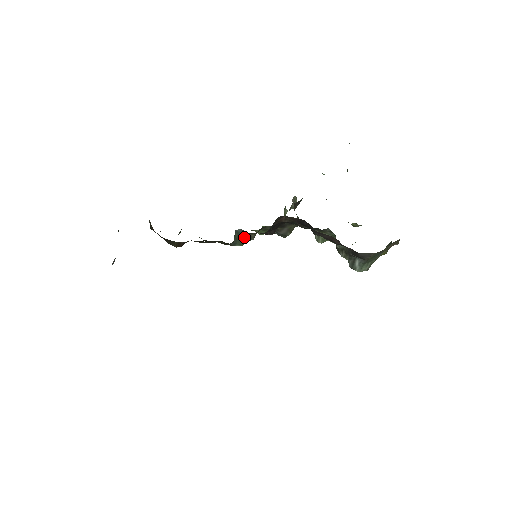
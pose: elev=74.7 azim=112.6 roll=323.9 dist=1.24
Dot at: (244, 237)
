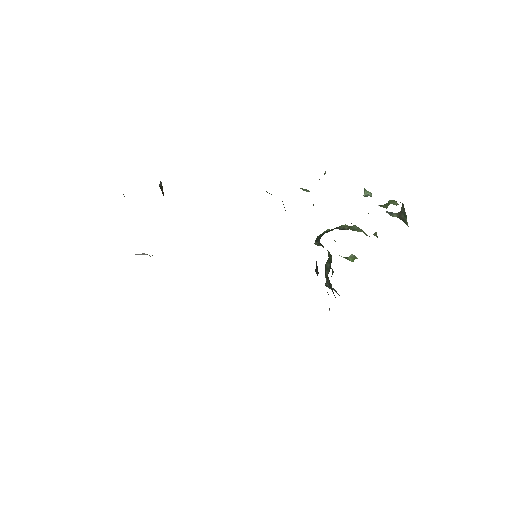
Dot at: occluded
